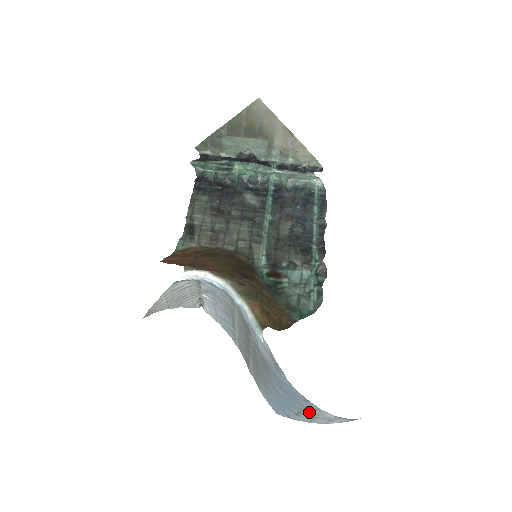
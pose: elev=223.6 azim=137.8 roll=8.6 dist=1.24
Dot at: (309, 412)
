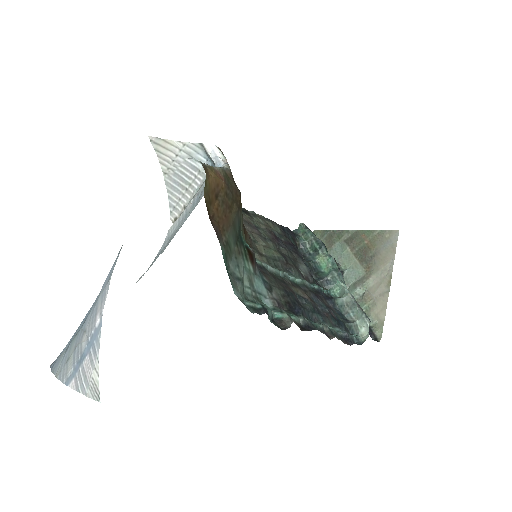
Dot at: (87, 324)
